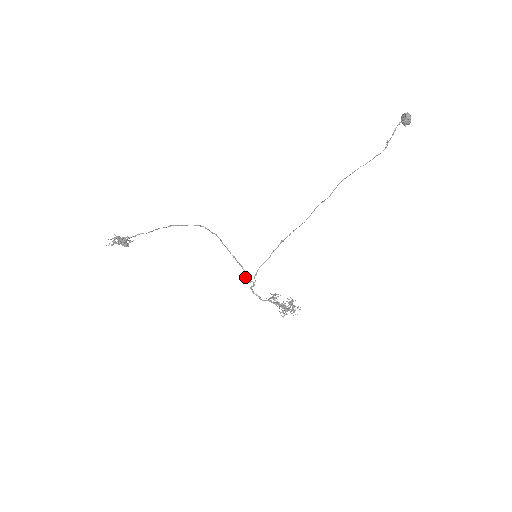
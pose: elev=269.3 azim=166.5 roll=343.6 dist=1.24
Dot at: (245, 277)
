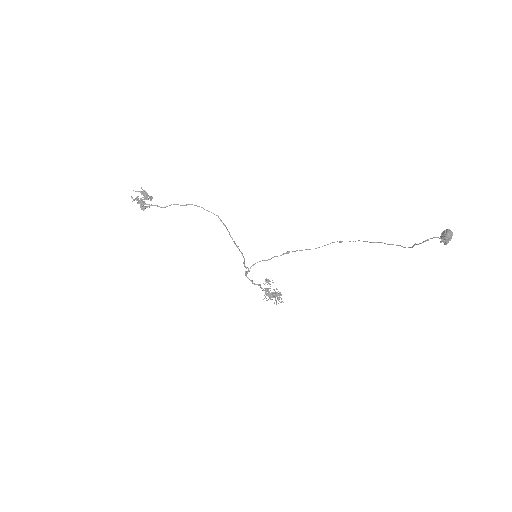
Dot at: (243, 263)
